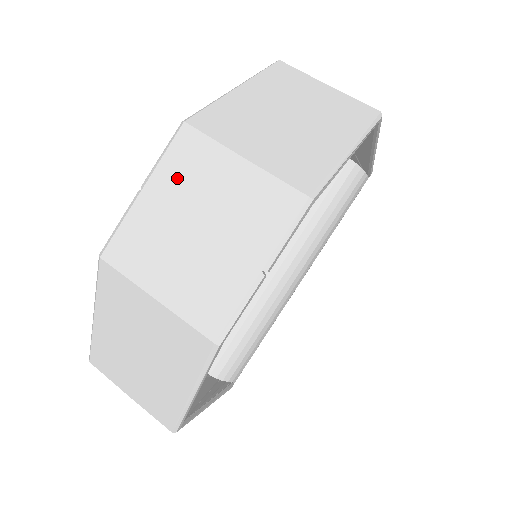
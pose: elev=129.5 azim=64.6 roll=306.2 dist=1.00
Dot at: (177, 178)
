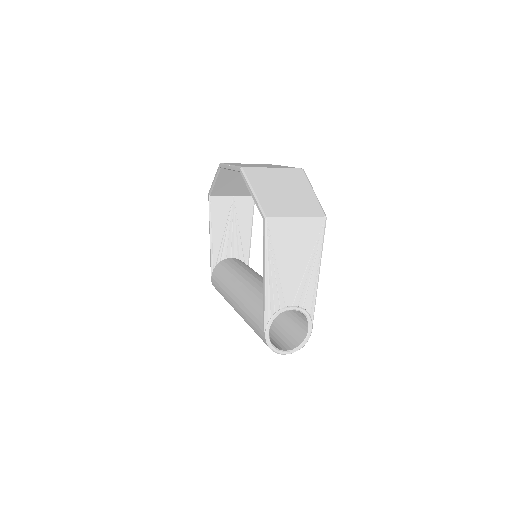
Dot at: (237, 164)
